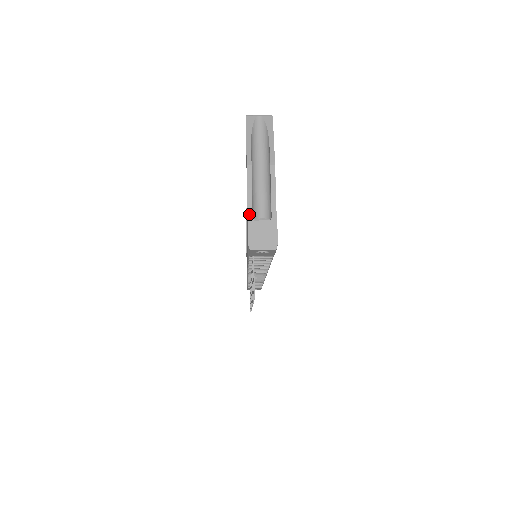
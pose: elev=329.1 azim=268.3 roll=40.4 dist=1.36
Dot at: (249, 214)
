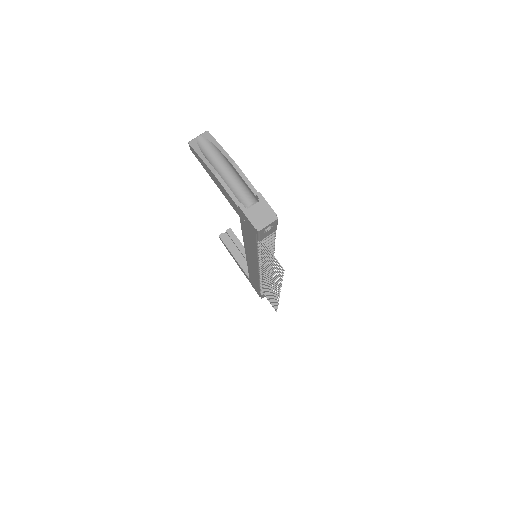
Dot at: (240, 207)
